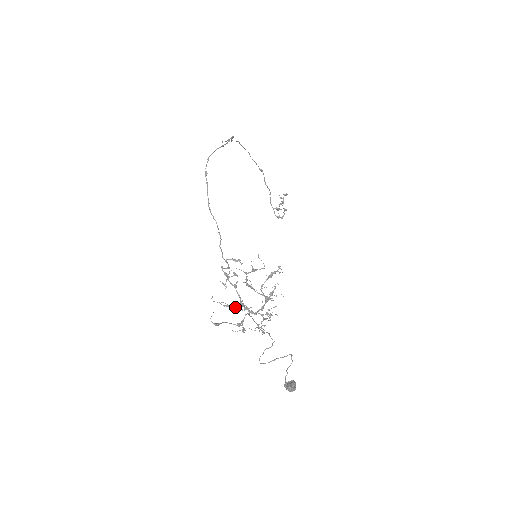
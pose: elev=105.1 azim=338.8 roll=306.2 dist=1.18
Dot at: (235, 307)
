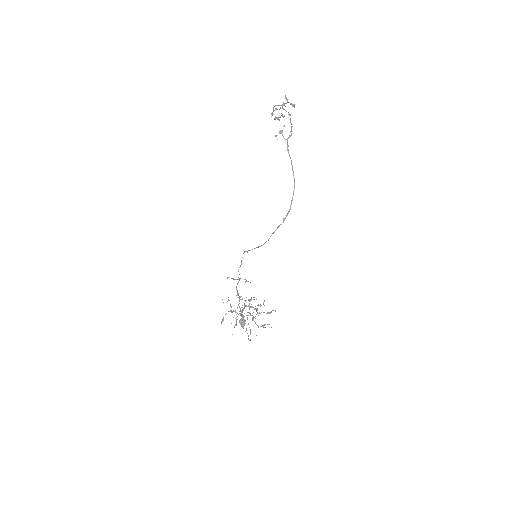
Dot at: occluded
